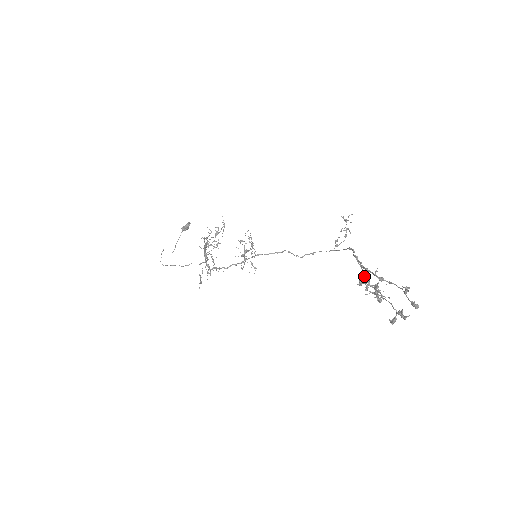
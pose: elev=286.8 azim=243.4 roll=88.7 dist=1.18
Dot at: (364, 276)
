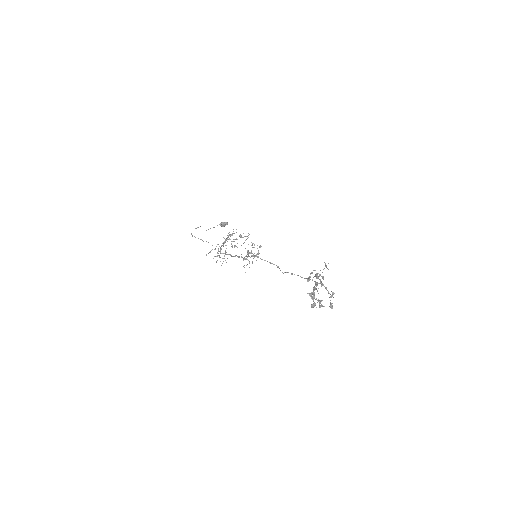
Dot at: (314, 287)
